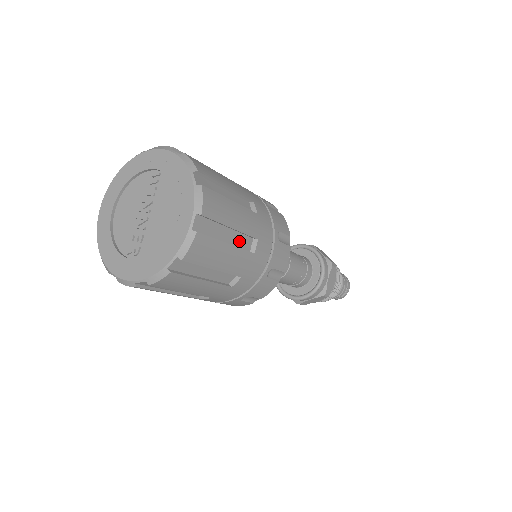
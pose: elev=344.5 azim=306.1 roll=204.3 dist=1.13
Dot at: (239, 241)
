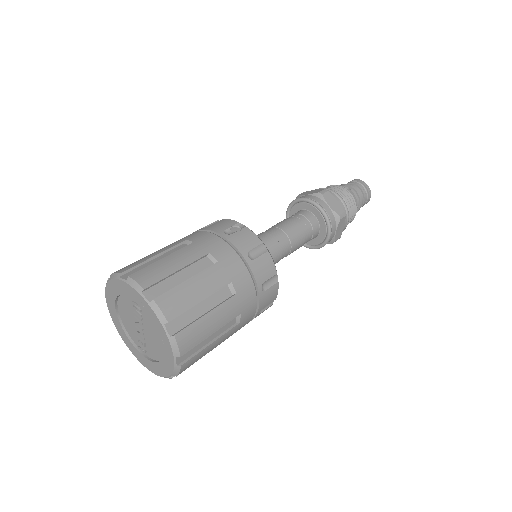
Dot at: (223, 328)
